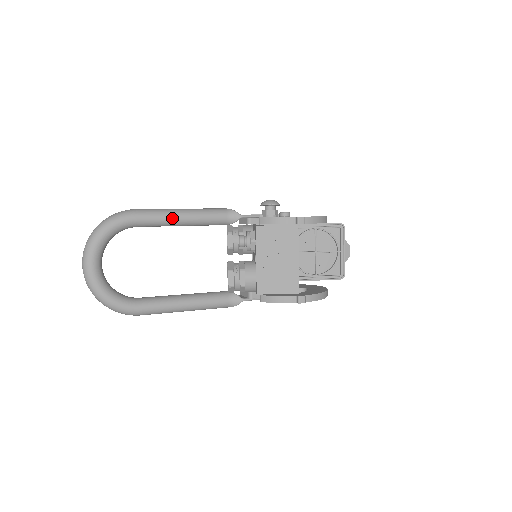
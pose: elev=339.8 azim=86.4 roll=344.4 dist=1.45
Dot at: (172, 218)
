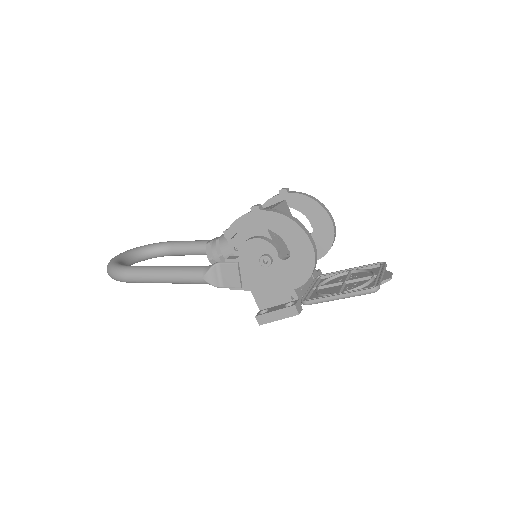
Dot at: (197, 241)
